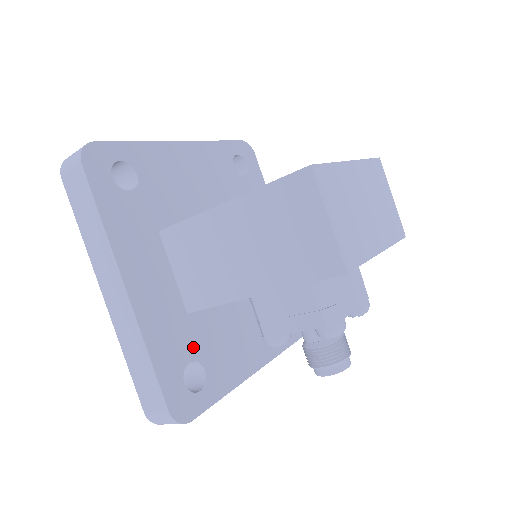
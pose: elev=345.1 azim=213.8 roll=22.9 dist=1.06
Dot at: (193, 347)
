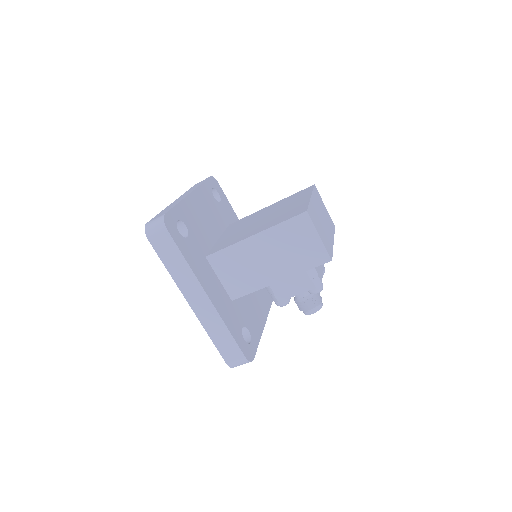
Dot at: (240, 319)
